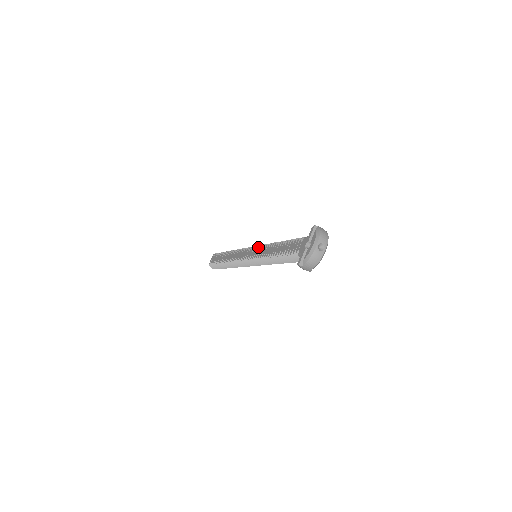
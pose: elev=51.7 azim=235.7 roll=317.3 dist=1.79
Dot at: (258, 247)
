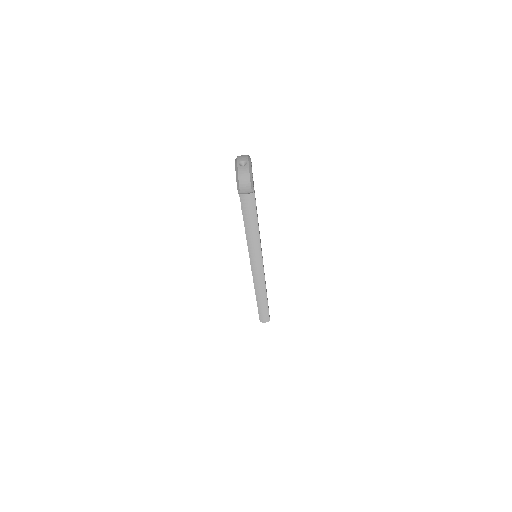
Dot at: occluded
